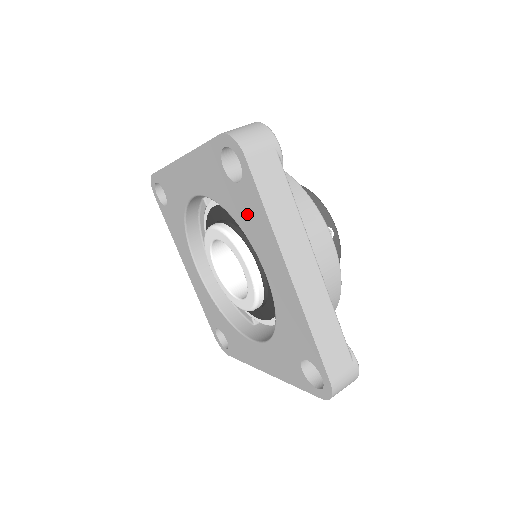
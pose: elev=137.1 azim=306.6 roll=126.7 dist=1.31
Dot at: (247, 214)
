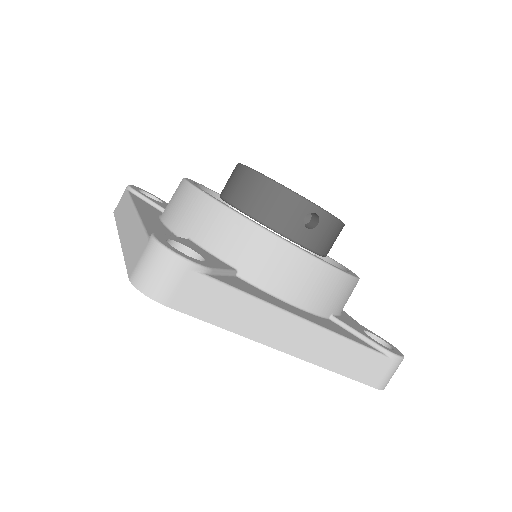
Dot at: occluded
